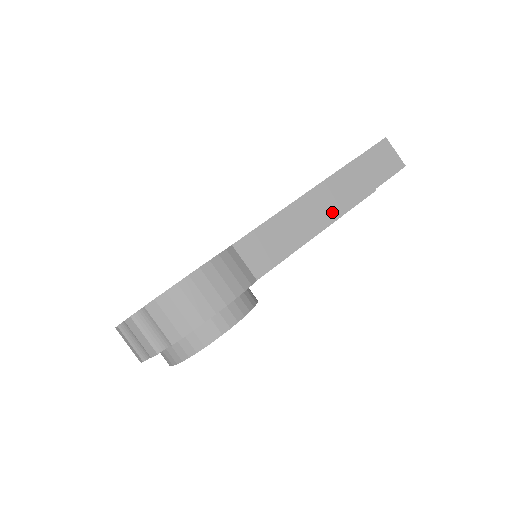
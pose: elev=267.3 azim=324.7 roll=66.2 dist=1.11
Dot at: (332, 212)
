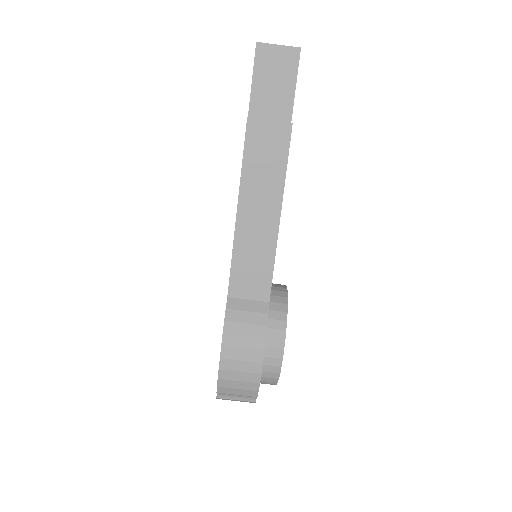
Dot at: (274, 188)
